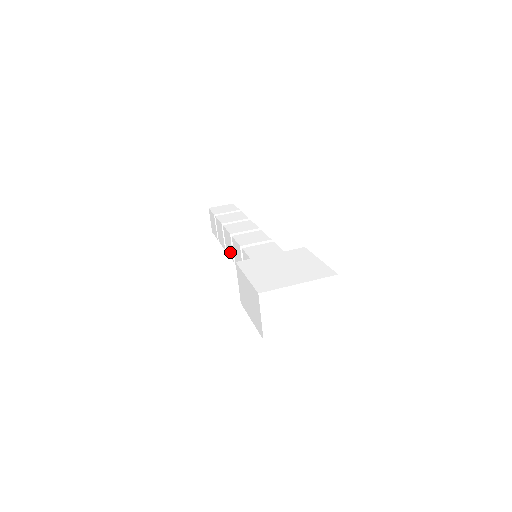
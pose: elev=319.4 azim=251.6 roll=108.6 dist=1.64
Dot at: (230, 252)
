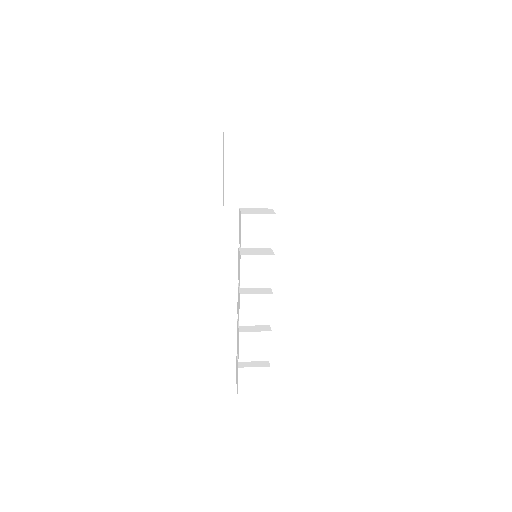
Dot at: occluded
